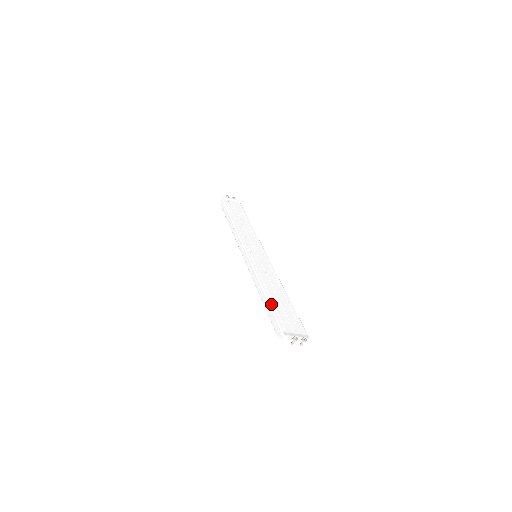
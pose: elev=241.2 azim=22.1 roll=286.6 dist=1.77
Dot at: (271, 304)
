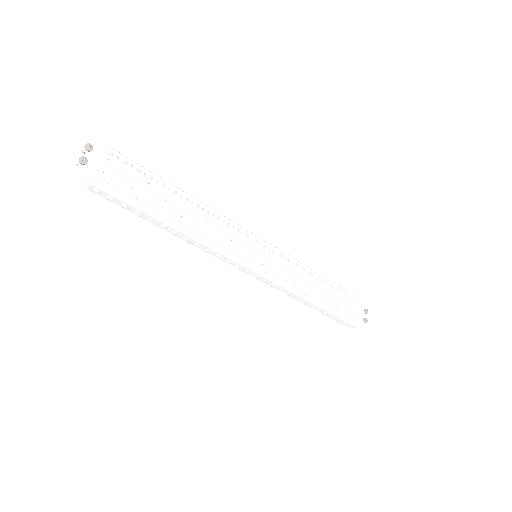
Dot at: (332, 312)
